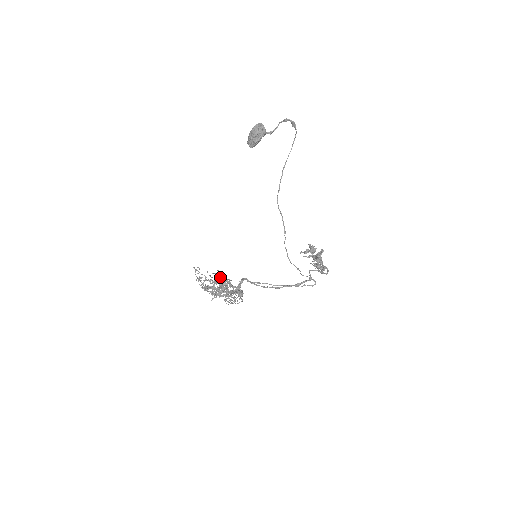
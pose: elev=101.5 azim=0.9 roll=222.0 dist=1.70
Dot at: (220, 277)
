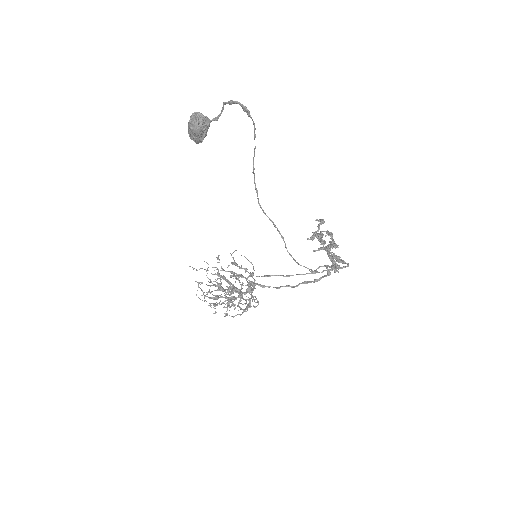
Dot at: (223, 270)
